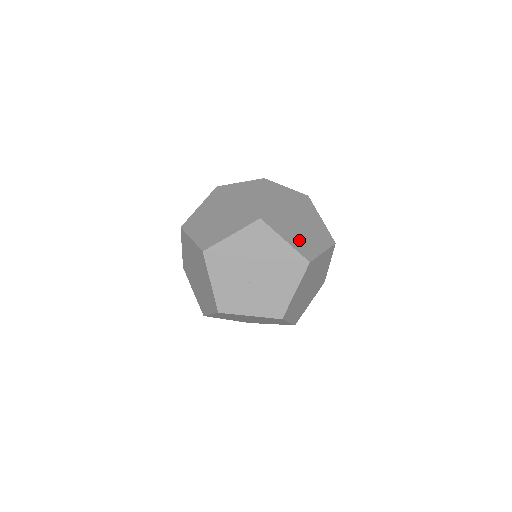
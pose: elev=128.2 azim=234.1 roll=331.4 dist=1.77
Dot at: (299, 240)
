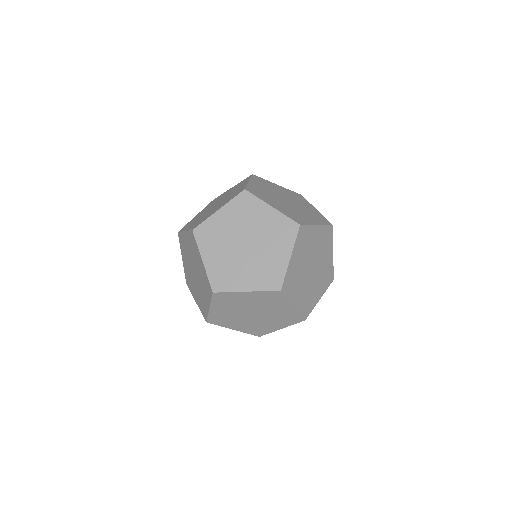
Dot at: (223, 267)
